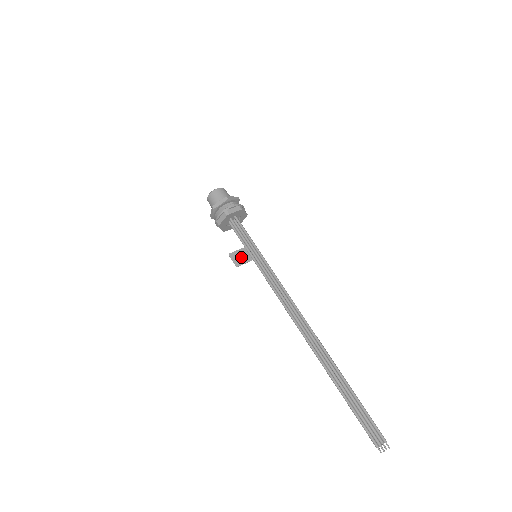
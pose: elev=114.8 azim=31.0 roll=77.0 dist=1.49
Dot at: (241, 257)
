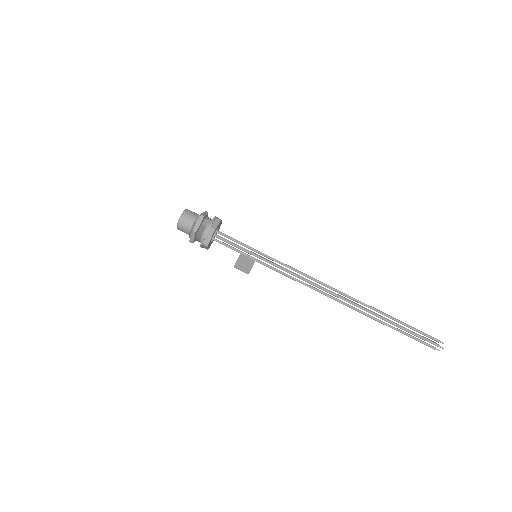
Dot at: (245, 264)
